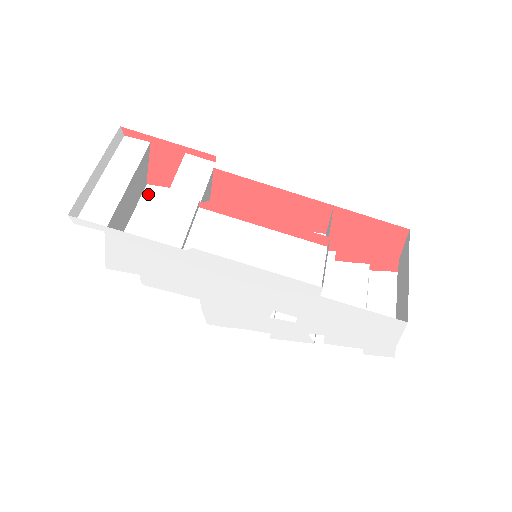
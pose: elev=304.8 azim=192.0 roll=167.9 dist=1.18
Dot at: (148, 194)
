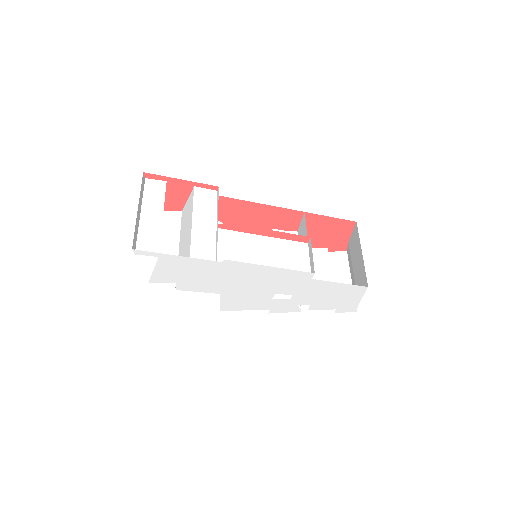
Dot at: occluded
